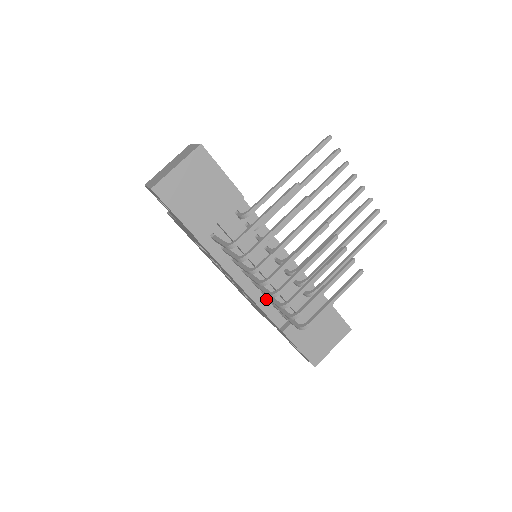
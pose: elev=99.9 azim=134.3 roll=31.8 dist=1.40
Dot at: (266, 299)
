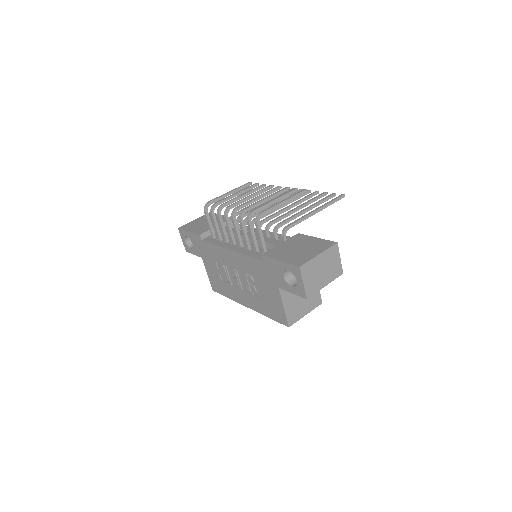
Dot at: (251, 251)
